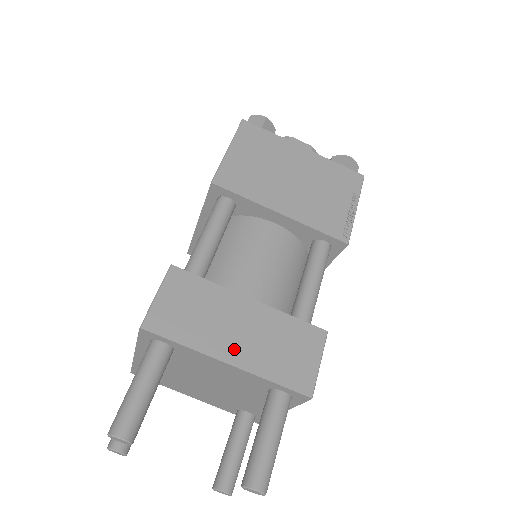
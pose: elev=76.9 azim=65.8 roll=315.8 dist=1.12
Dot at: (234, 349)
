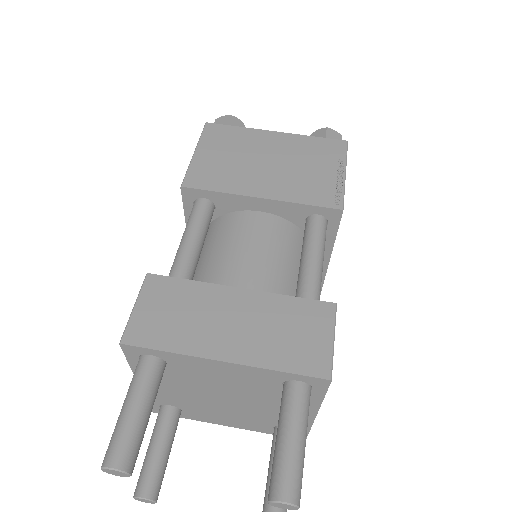
Dot at: (228, 344)
